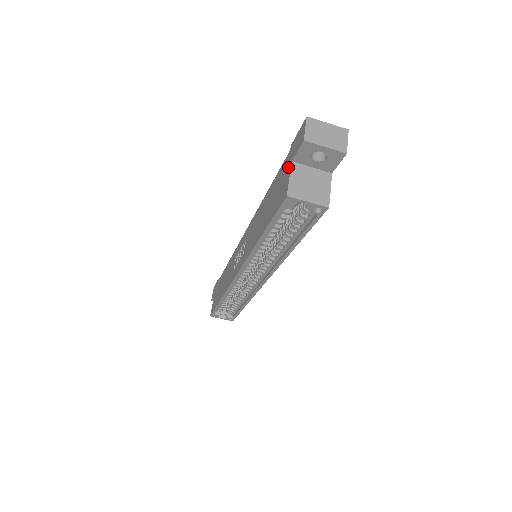
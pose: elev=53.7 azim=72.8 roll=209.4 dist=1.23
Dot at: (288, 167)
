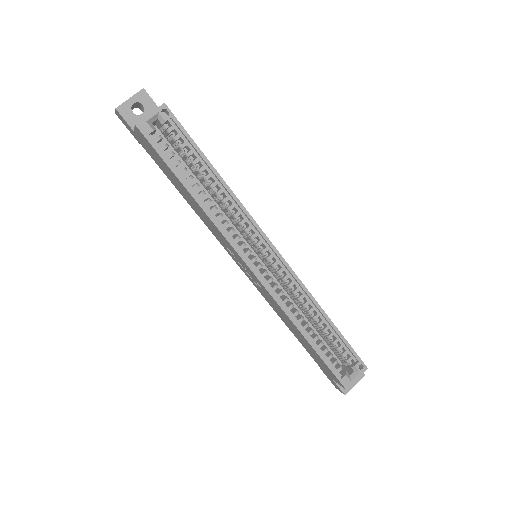
Dot at: (138, 138)
